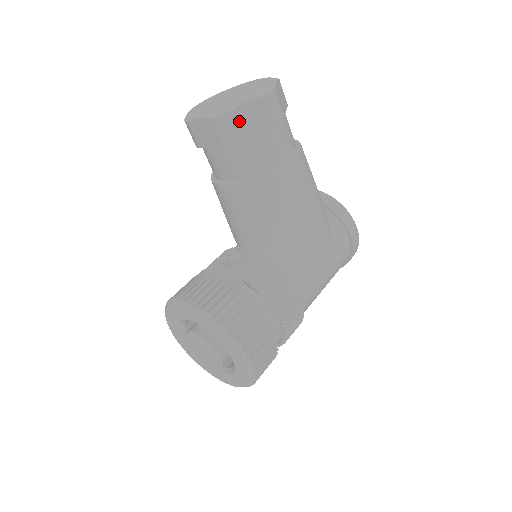
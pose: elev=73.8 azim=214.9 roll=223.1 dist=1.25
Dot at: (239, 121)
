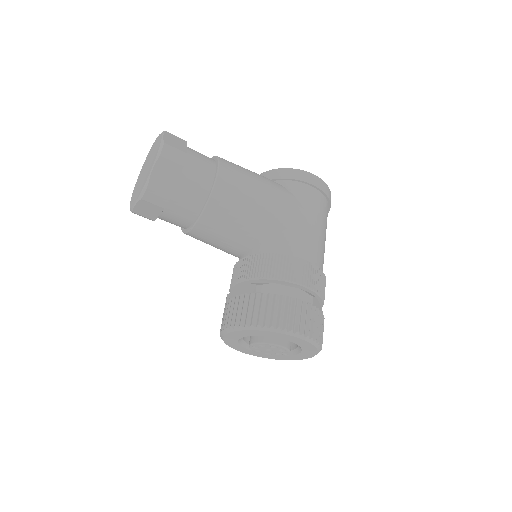
Dot at: (159, 185)
